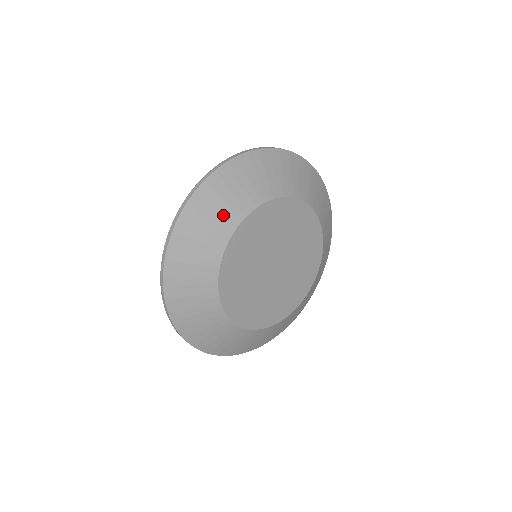
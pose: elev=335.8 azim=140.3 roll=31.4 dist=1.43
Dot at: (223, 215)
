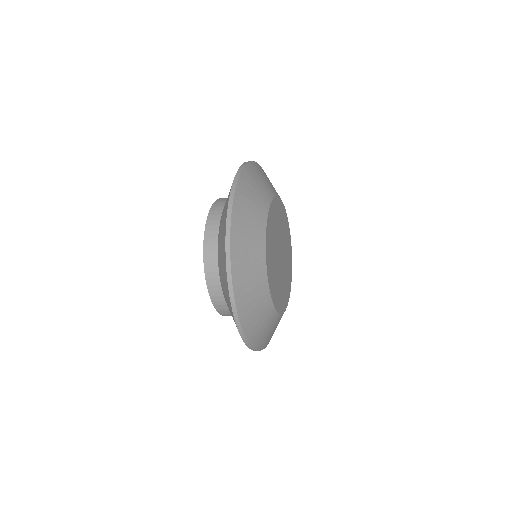
Dot at: (254, 231)
